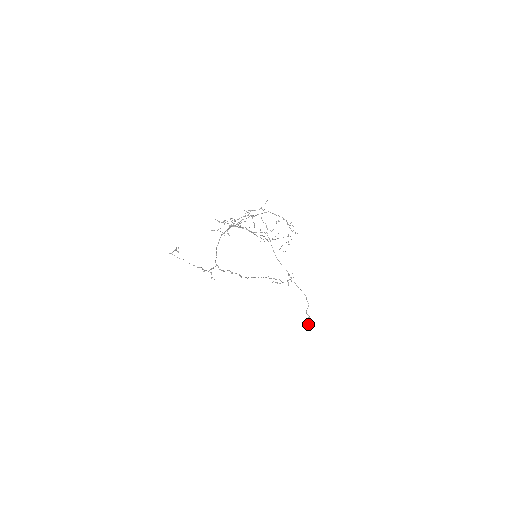
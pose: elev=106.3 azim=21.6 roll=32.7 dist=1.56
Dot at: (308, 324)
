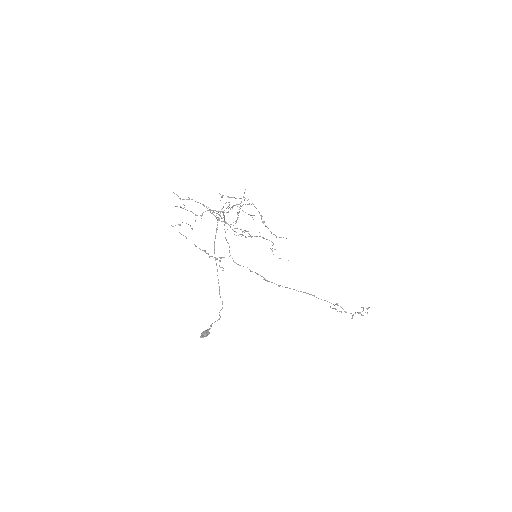
Dot at: (200, 336)
